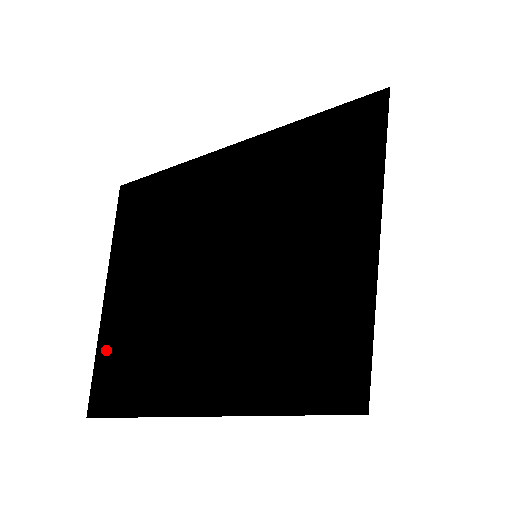
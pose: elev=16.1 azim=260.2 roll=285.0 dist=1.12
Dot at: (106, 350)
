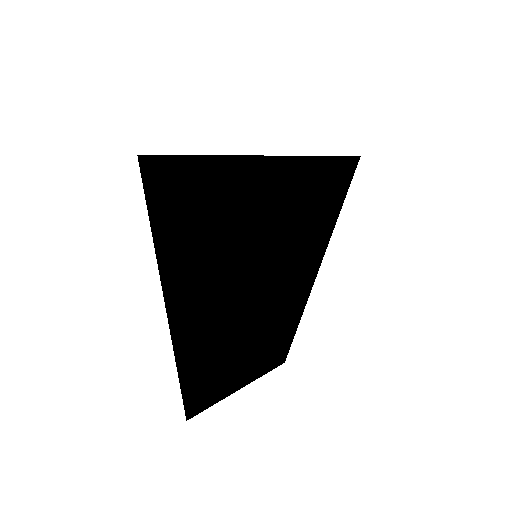
Dot at: (187, 355)
